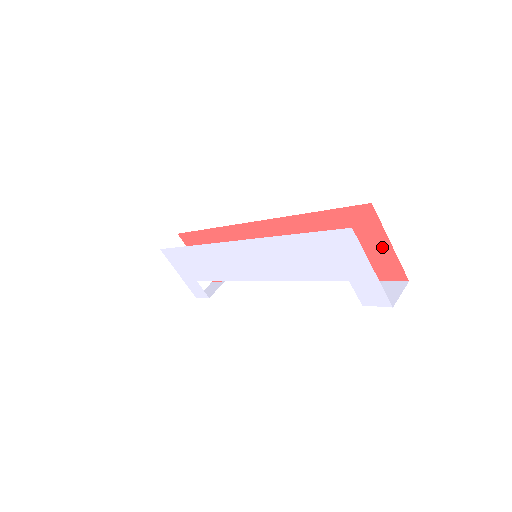
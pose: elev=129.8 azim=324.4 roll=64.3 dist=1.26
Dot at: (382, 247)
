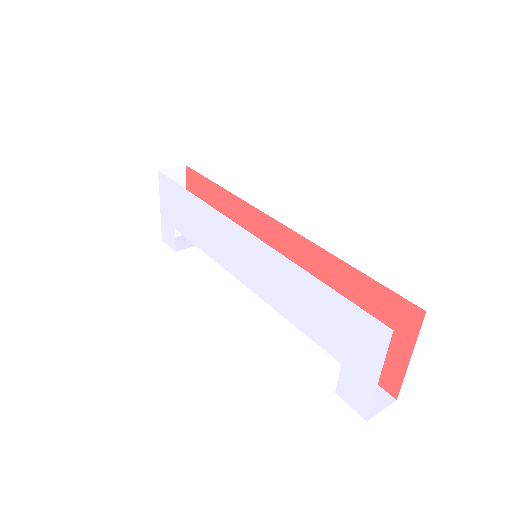
Dot at: (398, 353)
